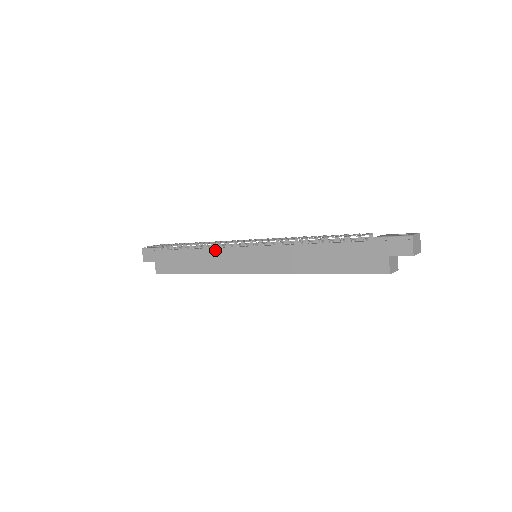
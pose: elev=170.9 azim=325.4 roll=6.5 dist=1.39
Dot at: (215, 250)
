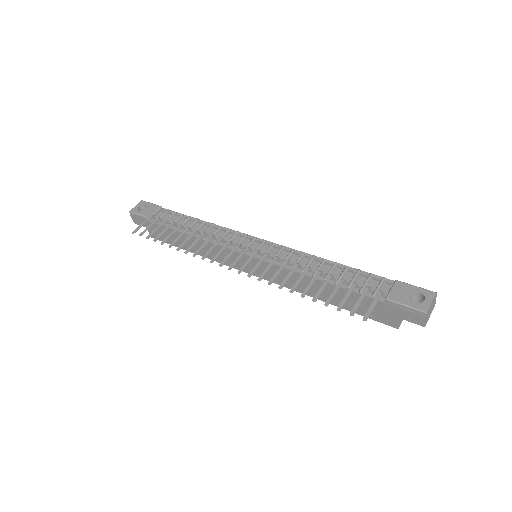
Dot at: (210, 244)
